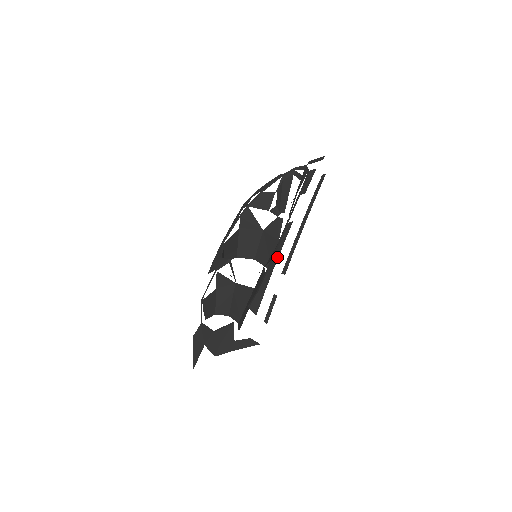
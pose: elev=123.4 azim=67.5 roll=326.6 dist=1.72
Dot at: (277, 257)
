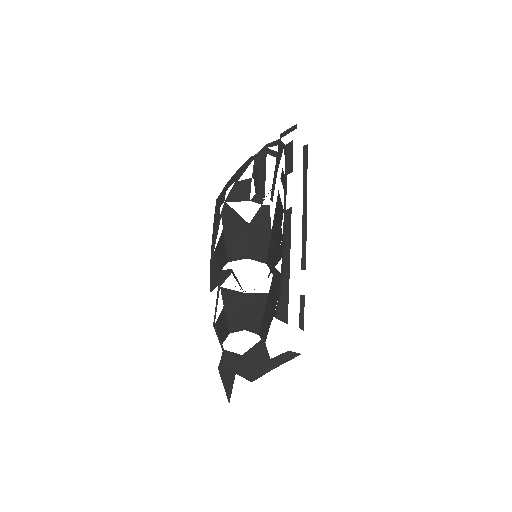
Dot at: (289, 253)
